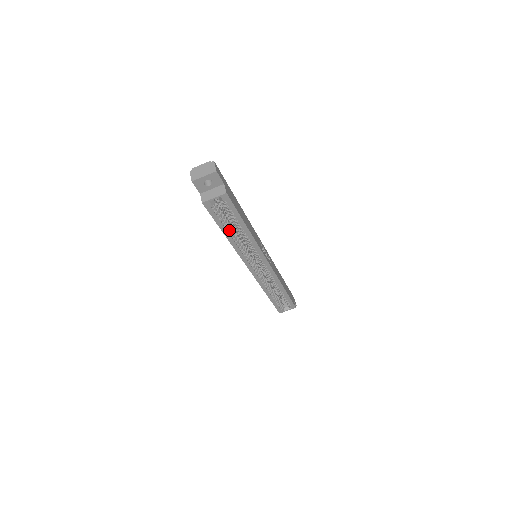
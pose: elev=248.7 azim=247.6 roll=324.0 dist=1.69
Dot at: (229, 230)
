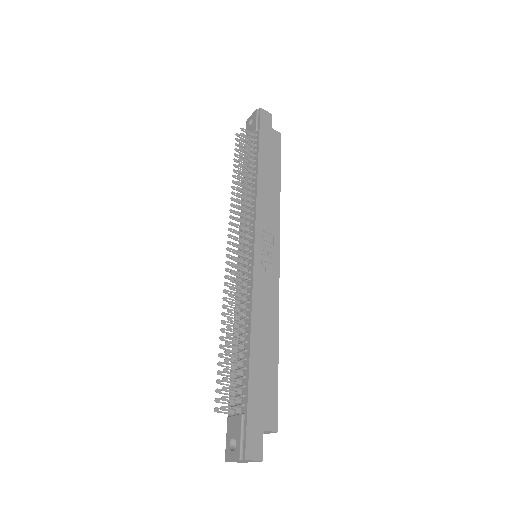
Dot at: occluded
